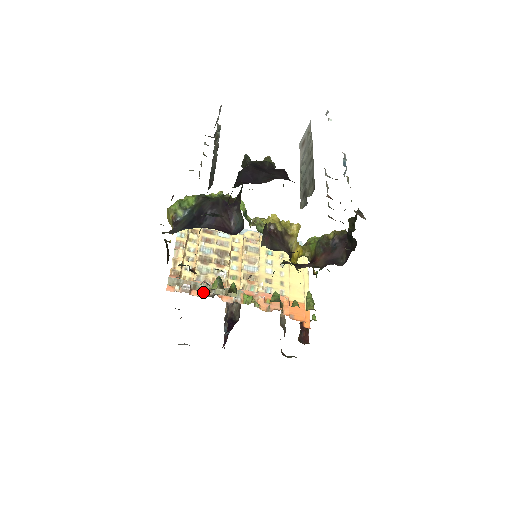
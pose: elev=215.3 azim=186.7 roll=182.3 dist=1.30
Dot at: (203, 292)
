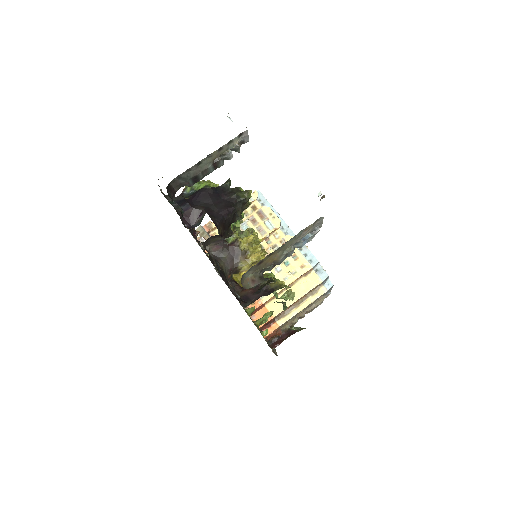
Dot at: occluded
